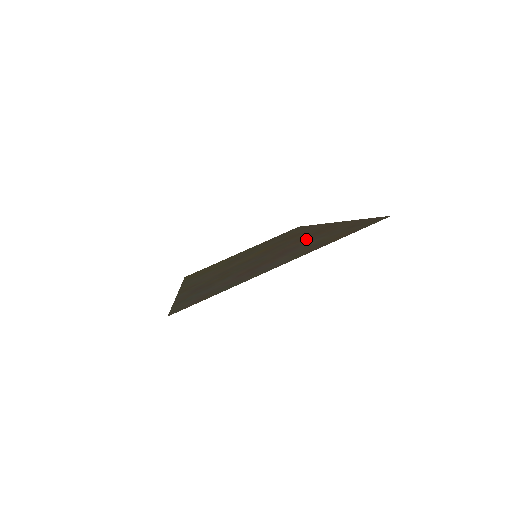
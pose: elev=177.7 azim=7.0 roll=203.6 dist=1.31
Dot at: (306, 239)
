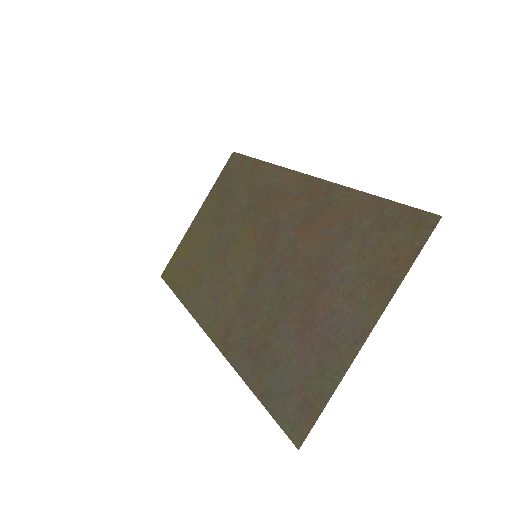
Dot at: (317, 233)
